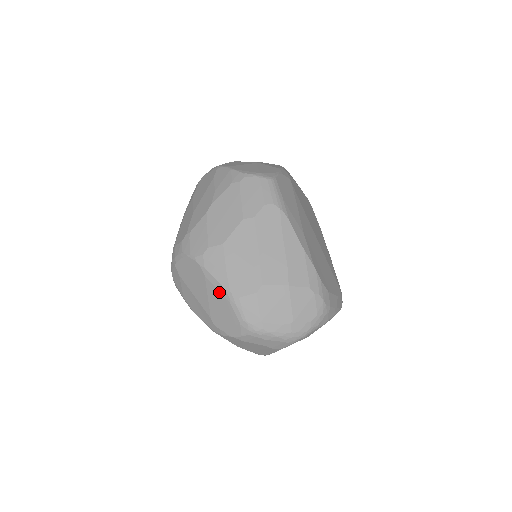
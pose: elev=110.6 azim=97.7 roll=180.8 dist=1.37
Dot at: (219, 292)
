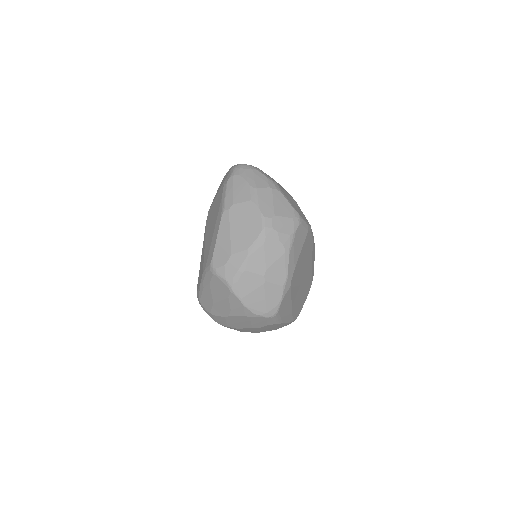
Dot at: occluded
